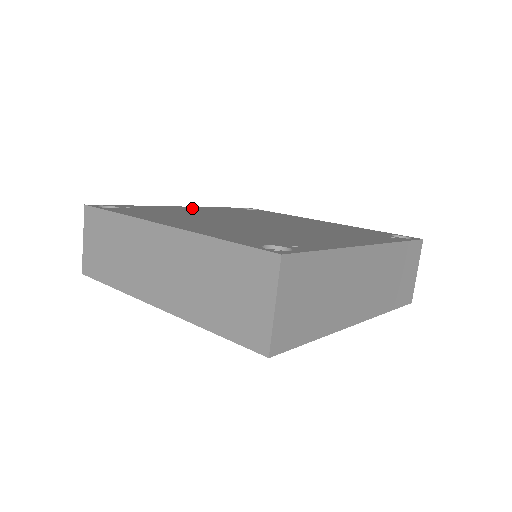
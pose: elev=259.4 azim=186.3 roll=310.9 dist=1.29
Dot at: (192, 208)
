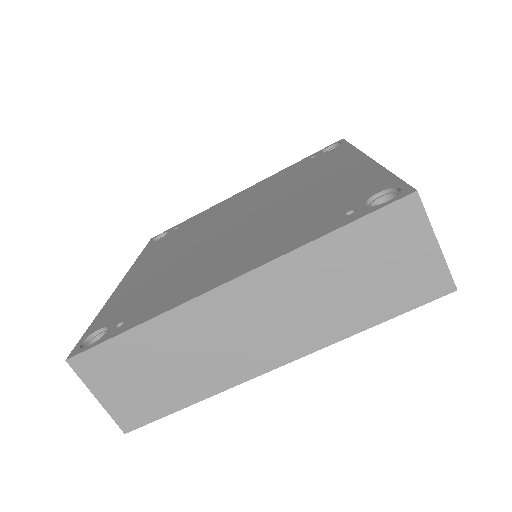
Dot at: (243, 193)
